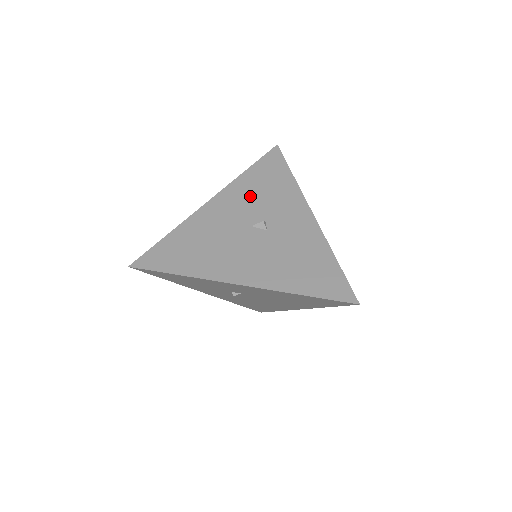
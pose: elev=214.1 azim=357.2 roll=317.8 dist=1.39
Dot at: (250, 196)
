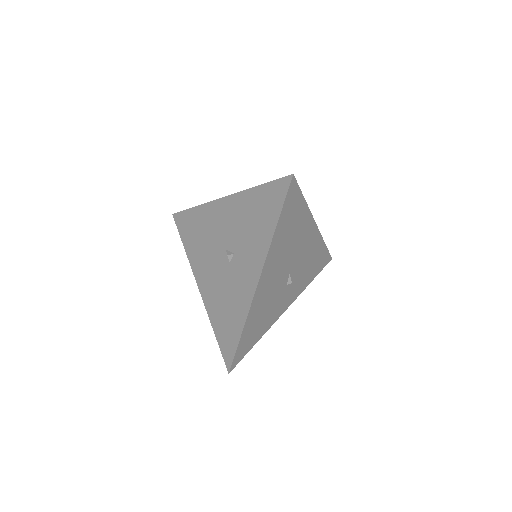
Dot at: (241, 219)
